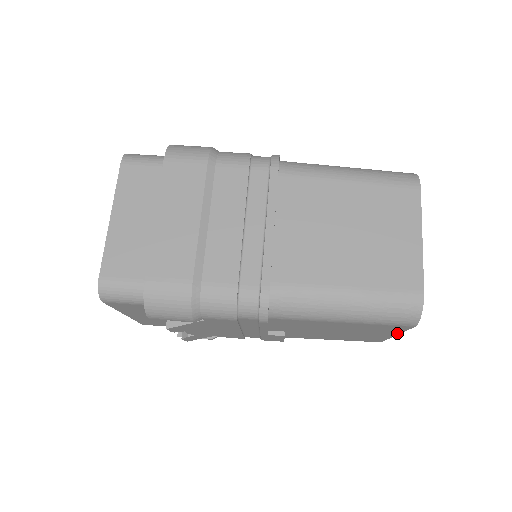
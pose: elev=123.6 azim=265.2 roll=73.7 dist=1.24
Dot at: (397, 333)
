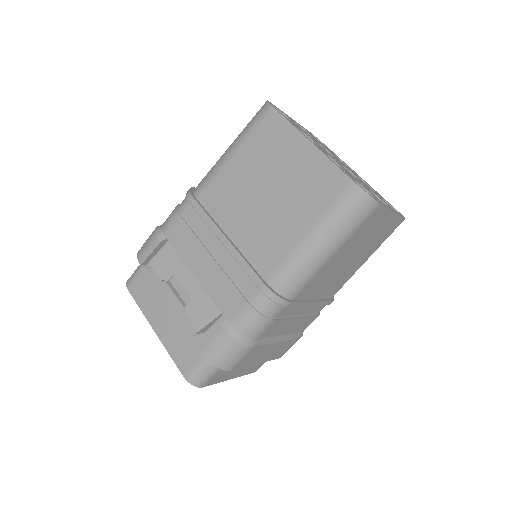
Dot at: occluded
